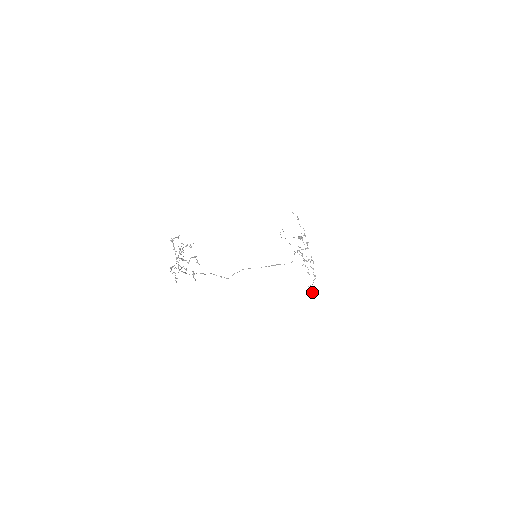
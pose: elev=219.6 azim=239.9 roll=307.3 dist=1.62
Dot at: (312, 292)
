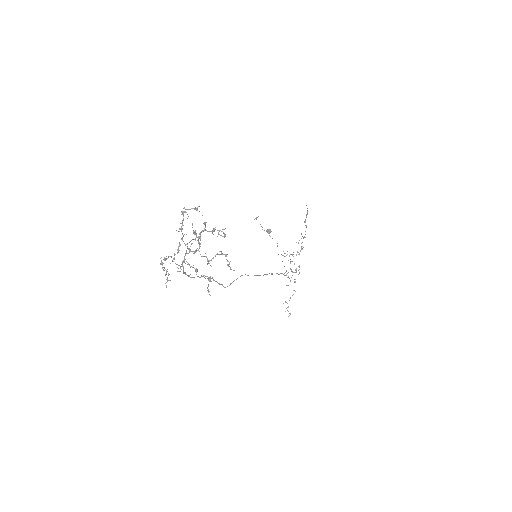
Dot at: (285, 311)
